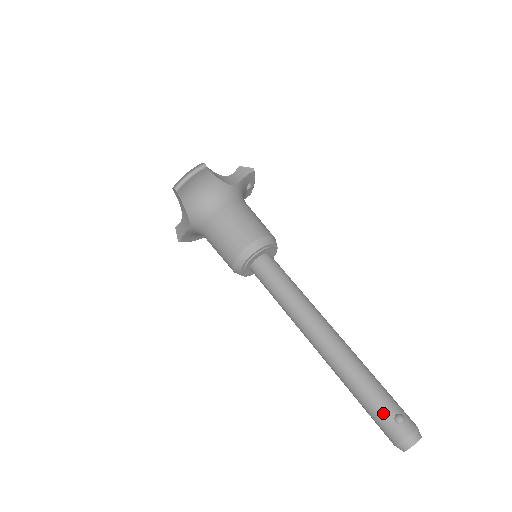
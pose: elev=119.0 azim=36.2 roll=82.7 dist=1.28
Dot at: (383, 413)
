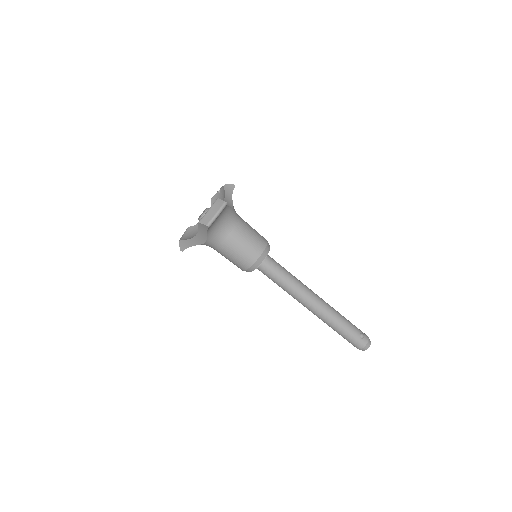
Dot at: (354, 336)
